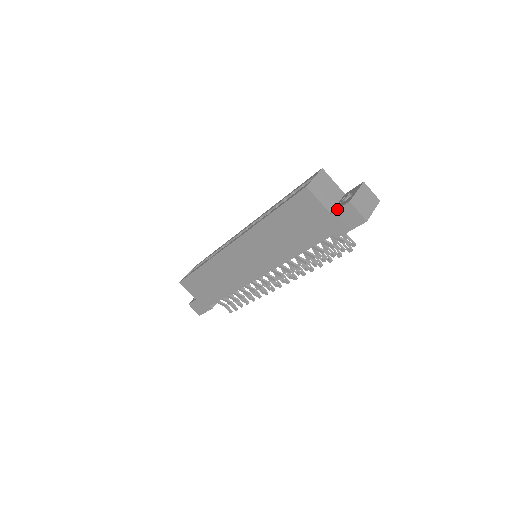
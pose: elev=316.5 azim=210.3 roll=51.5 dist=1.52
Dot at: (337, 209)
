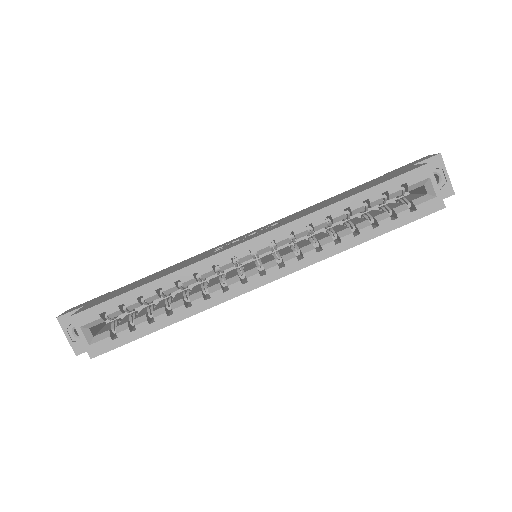
Dot at: occluded
